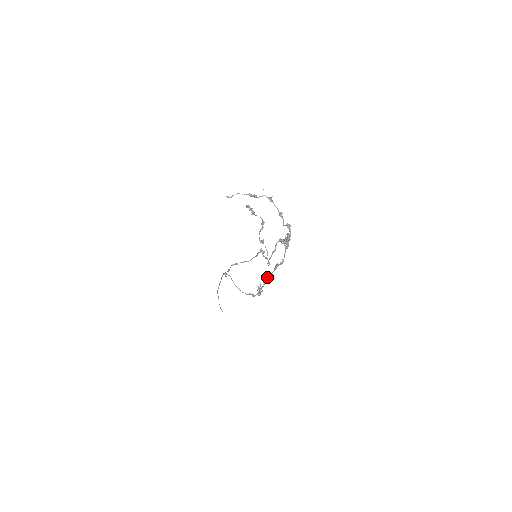
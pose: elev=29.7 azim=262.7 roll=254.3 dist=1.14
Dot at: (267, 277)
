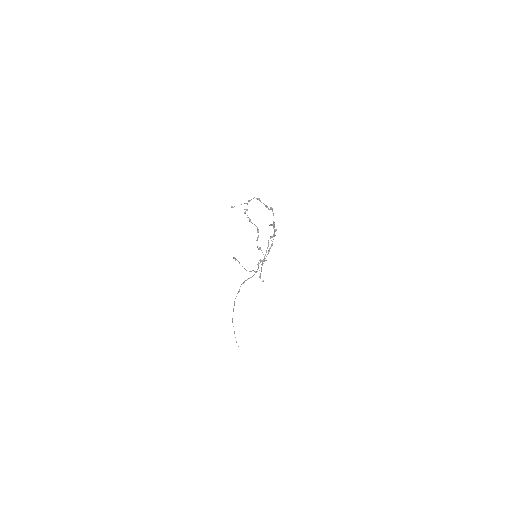
Dot at: (264, 259)
